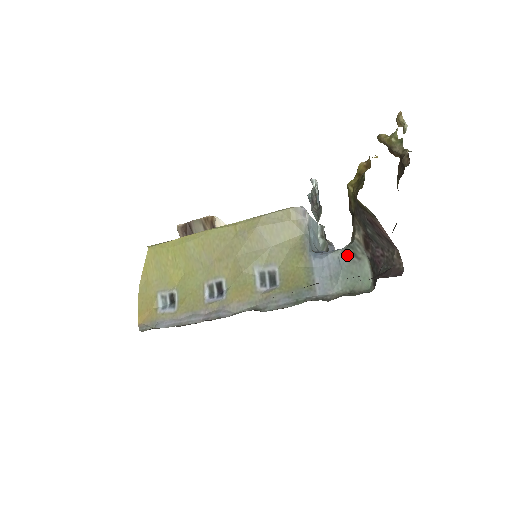
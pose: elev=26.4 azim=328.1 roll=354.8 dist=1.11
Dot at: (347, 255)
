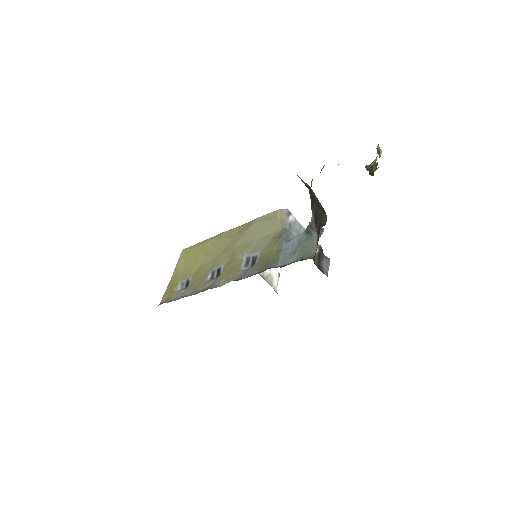
Dot at: (305, 234)
